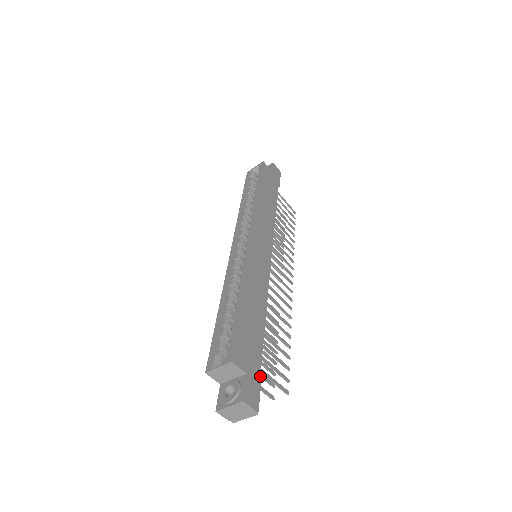
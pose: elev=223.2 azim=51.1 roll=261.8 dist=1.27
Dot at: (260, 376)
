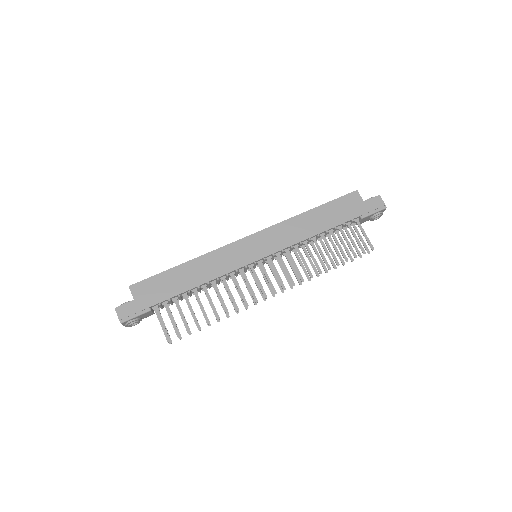
Dot at: (146, 310)
